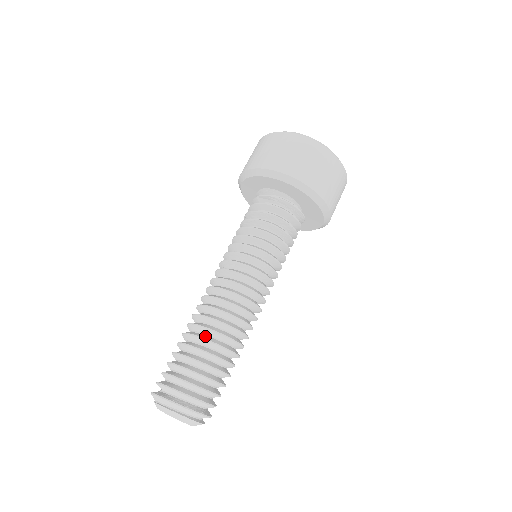
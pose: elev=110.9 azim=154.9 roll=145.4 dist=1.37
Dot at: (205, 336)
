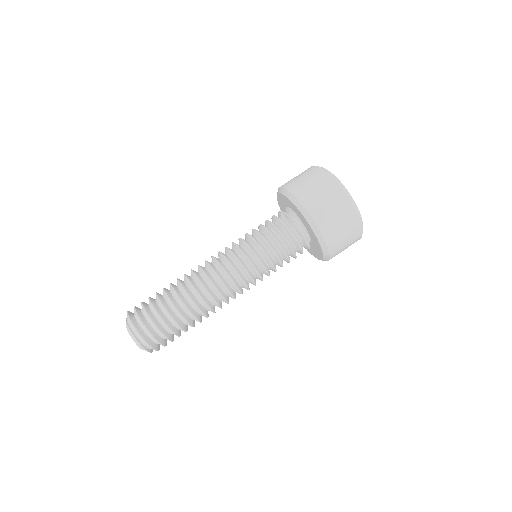
Dot at: (181, 295)
